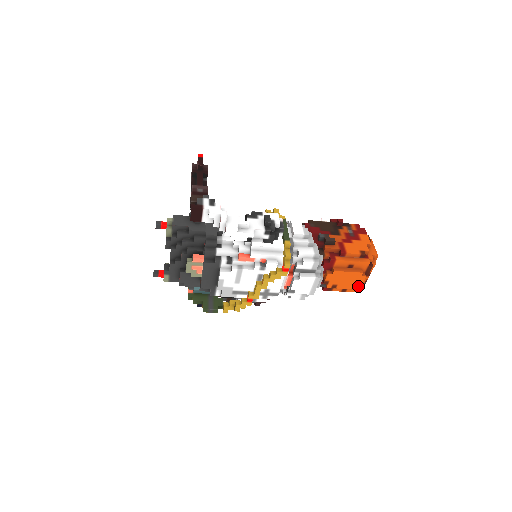
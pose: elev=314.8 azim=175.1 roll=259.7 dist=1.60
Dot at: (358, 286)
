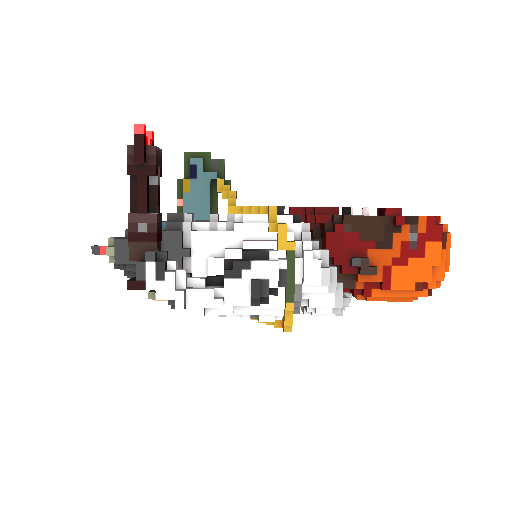
Dot at: occluded
